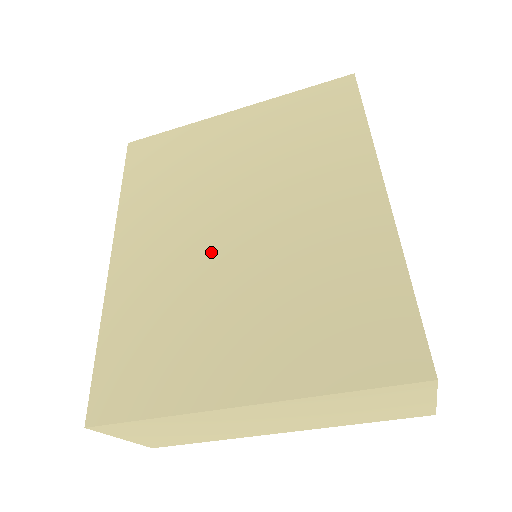
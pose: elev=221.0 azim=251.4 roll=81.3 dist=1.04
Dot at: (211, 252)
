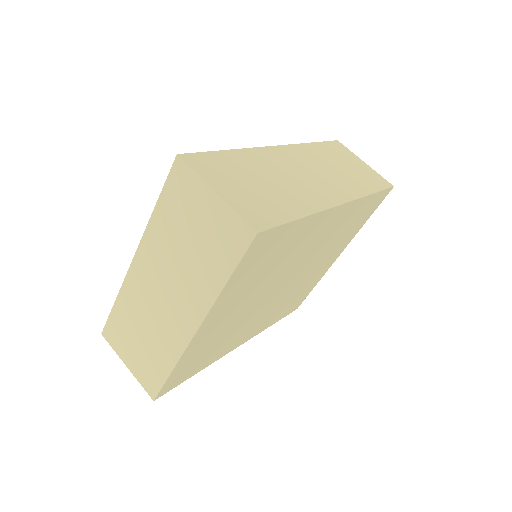
Dot at: occluded
